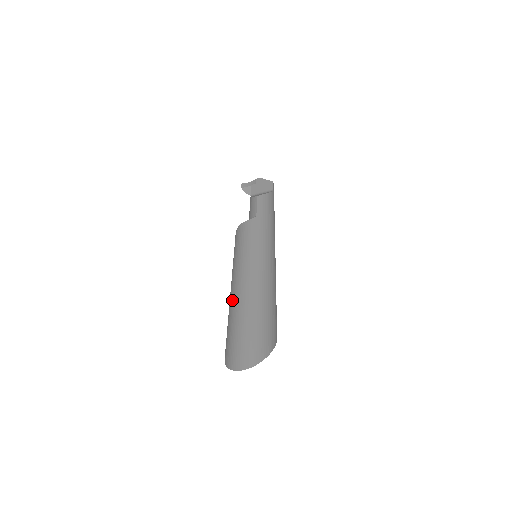
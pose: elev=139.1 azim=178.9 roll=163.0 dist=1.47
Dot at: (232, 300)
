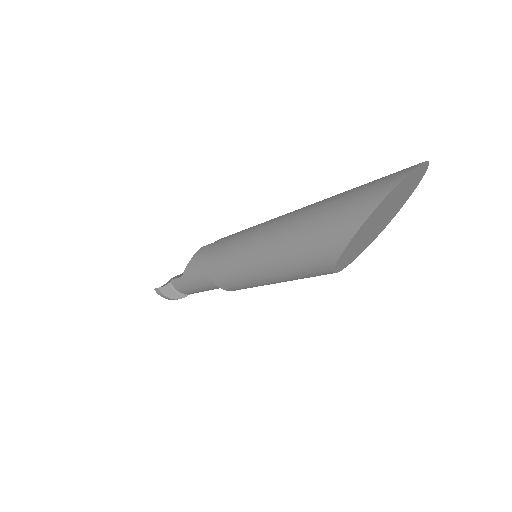
Dot at: (295, 221)
